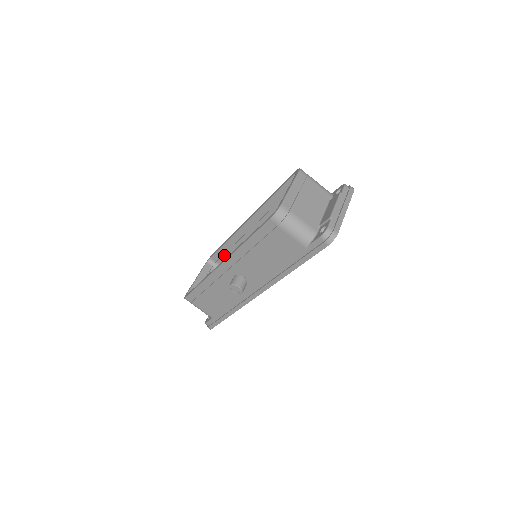
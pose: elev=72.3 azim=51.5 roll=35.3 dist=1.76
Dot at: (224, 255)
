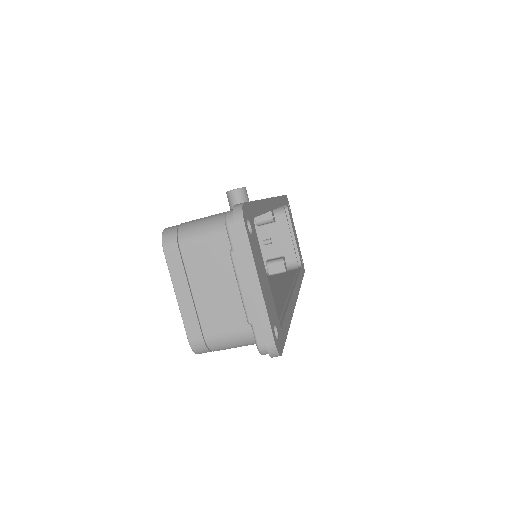
Dot at: occluded
